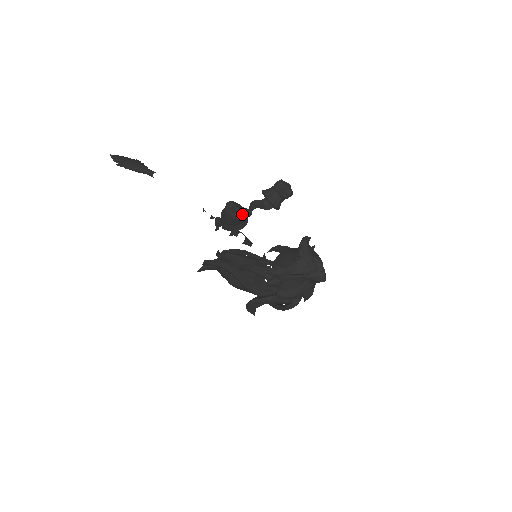
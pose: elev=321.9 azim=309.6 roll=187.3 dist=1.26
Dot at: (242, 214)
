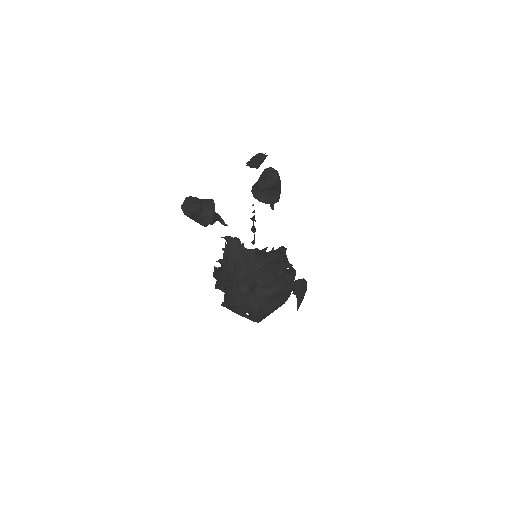
Dot at: (187, 210)
